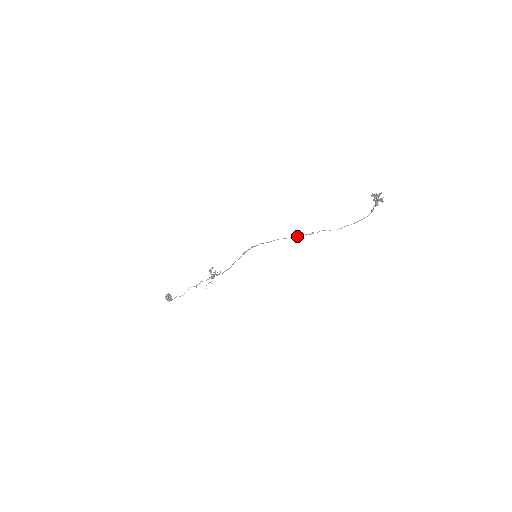
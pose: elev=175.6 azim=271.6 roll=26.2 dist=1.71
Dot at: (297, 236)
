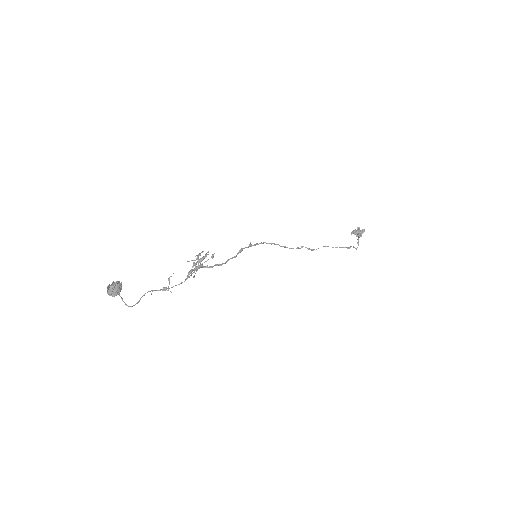
Dot at: (298, 247)
